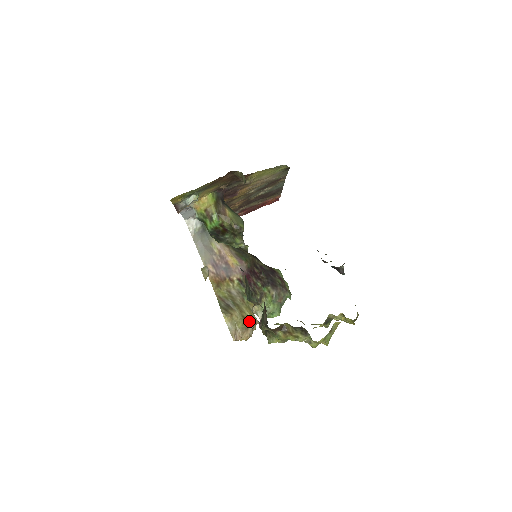
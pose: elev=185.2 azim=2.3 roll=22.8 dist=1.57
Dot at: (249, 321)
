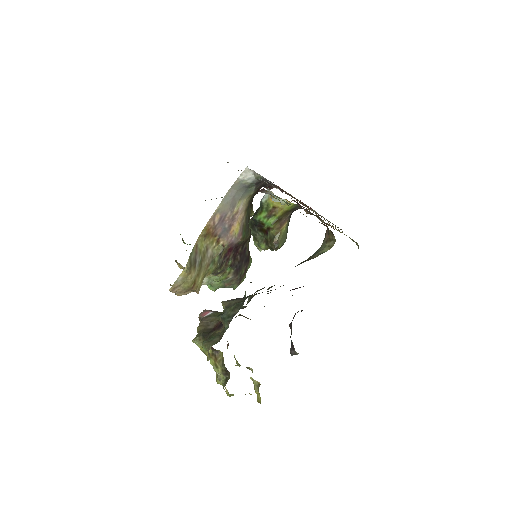
Dot at: (195, 288)
